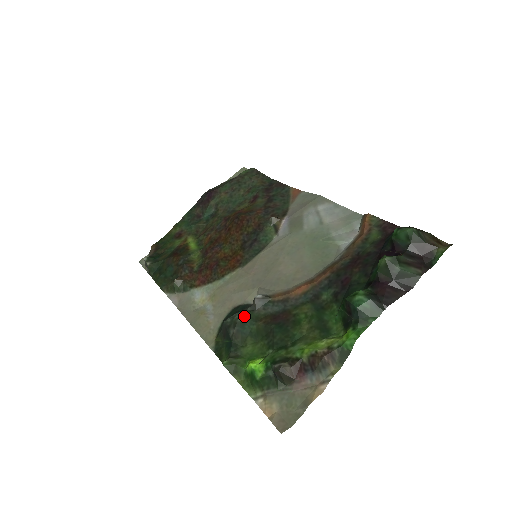
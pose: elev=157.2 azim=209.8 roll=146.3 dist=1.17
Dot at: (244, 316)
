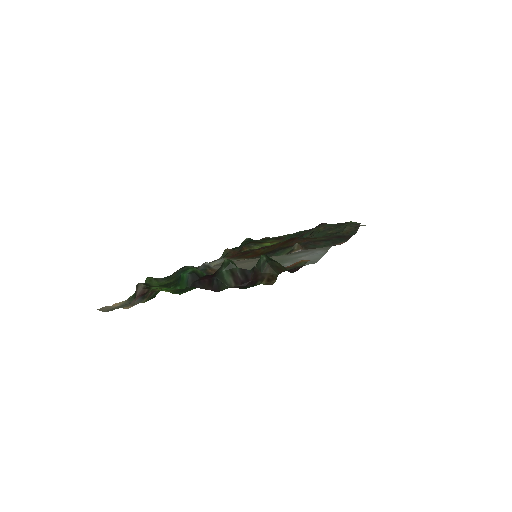
Dot at: (189, 267)
